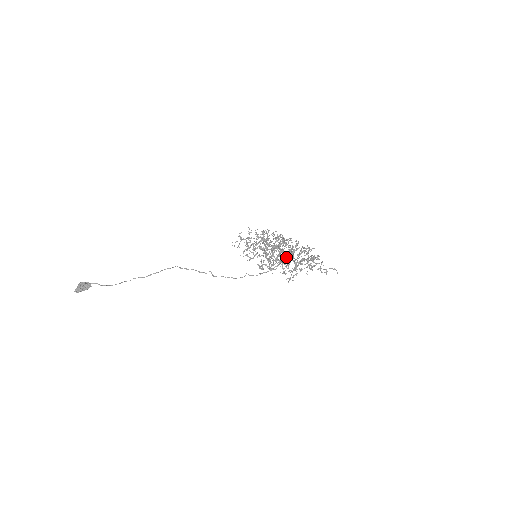
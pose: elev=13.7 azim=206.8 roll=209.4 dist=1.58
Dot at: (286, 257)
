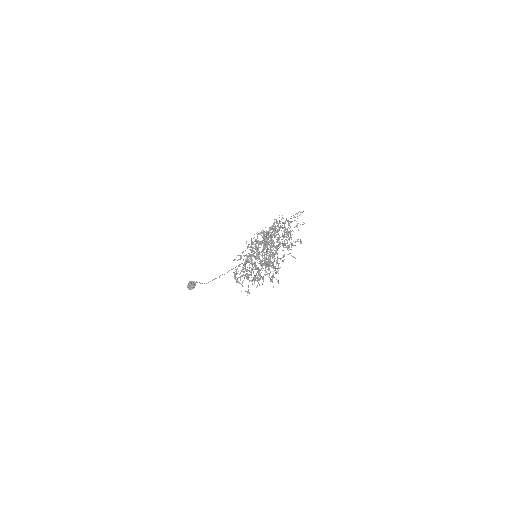
Dot at: (262, 260)
